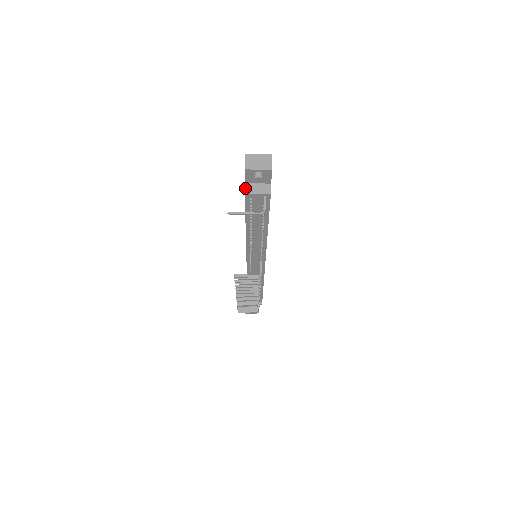
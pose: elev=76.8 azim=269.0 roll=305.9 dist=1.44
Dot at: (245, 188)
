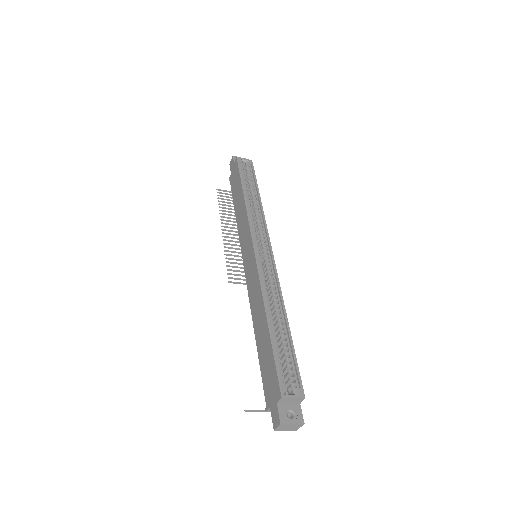
Dot at: (268, 410)
